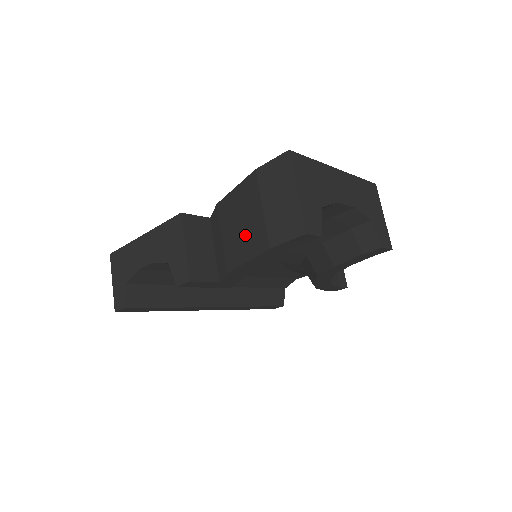
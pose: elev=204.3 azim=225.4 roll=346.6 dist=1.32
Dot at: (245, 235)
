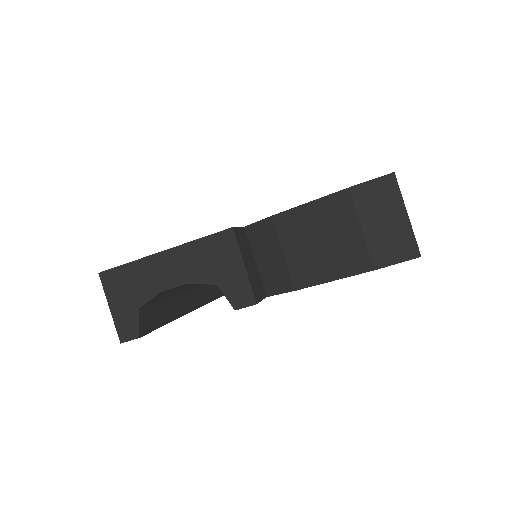
Dot at: (330, 254)
